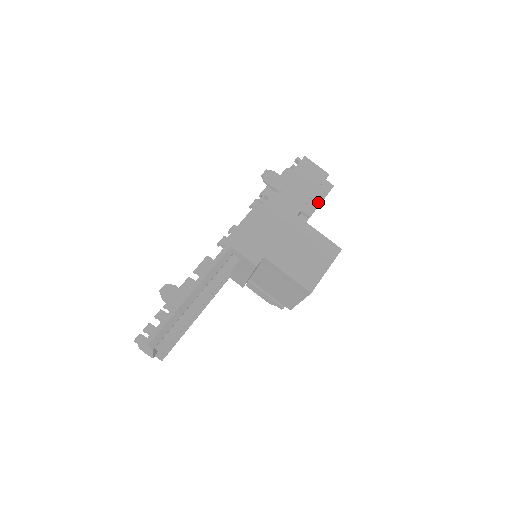
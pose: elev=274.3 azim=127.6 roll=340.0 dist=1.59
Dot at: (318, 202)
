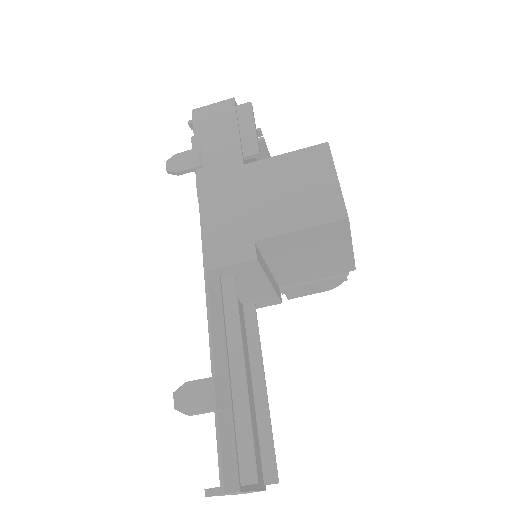
Dot at: (252, 132)
